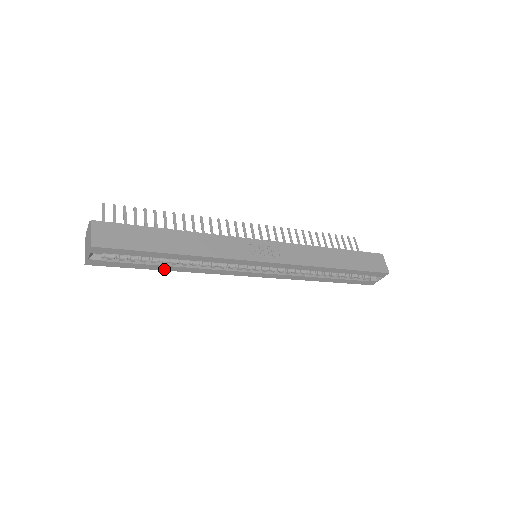
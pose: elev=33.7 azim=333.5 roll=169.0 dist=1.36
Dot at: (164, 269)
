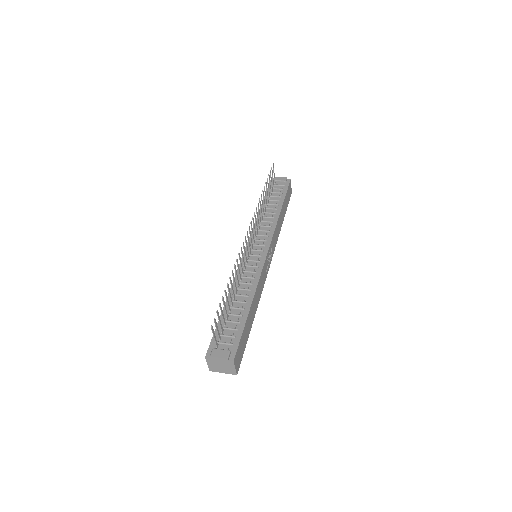
Dot at: occluded
